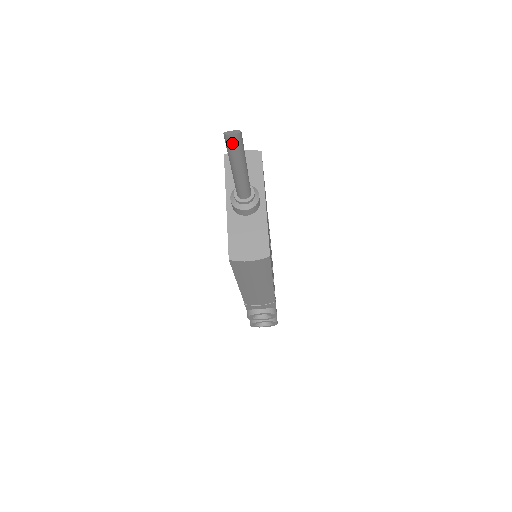
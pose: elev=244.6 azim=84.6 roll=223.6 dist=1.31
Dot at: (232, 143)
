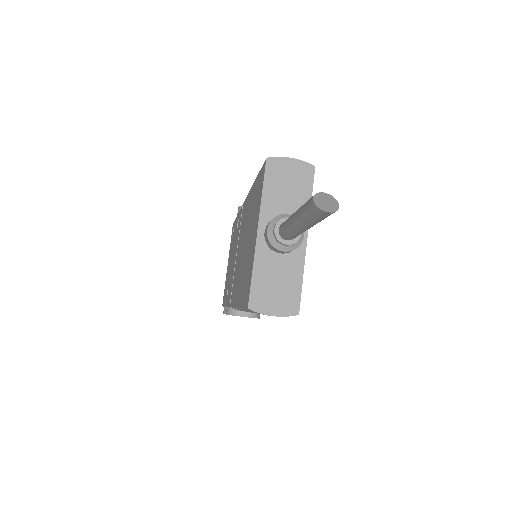
Dot at: (320, 216)
